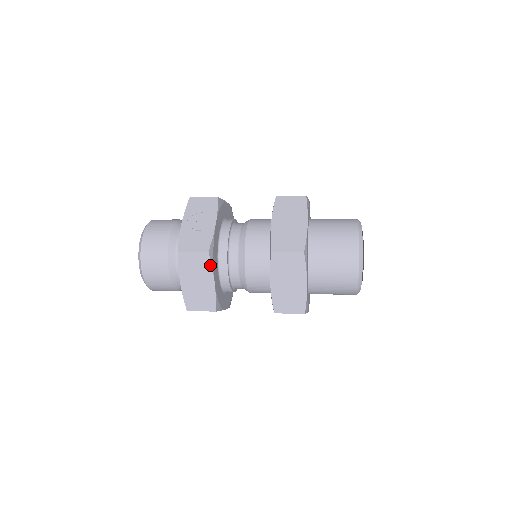
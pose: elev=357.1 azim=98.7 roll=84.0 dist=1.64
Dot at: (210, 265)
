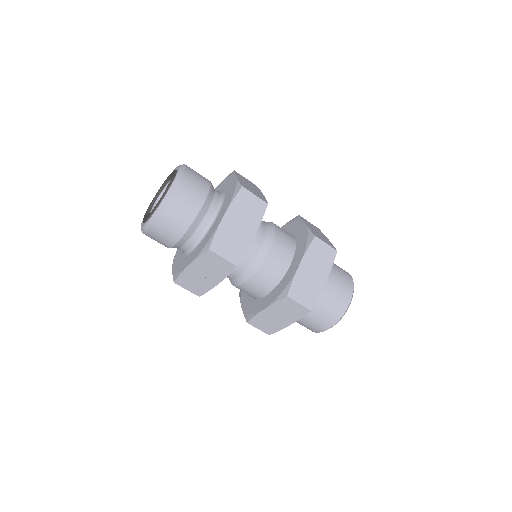
Dot at: (259, 189)
